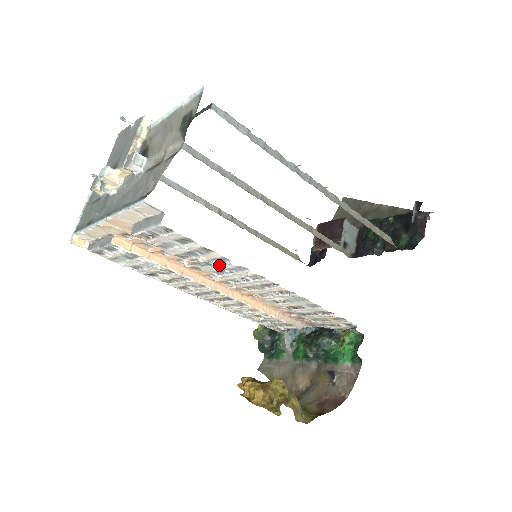
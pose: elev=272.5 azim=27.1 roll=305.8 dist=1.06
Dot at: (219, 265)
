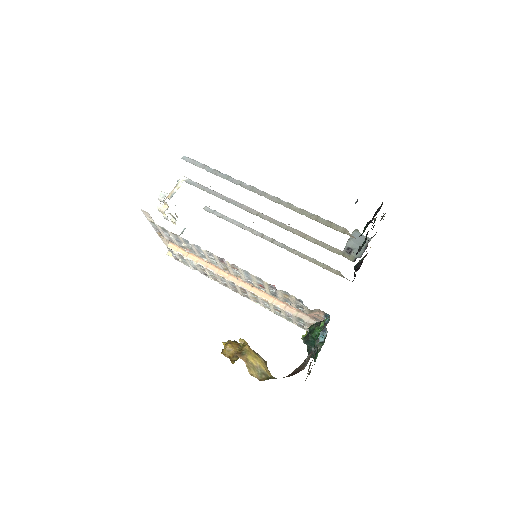
Dot at: (193, 248)
